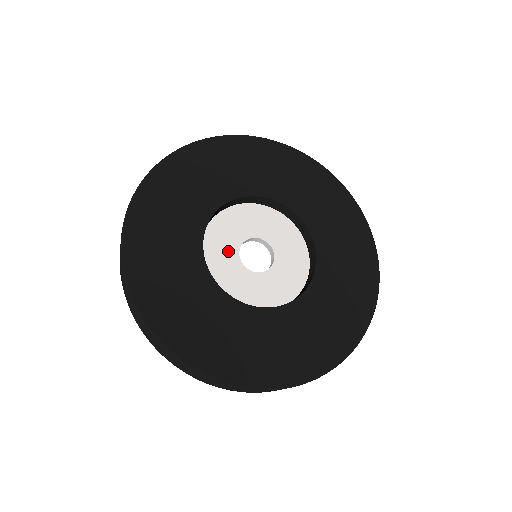
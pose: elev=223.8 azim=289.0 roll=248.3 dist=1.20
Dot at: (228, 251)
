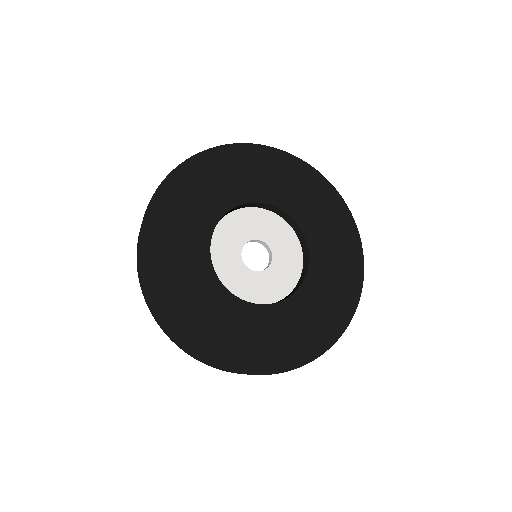
Dot at: (243, 233)
